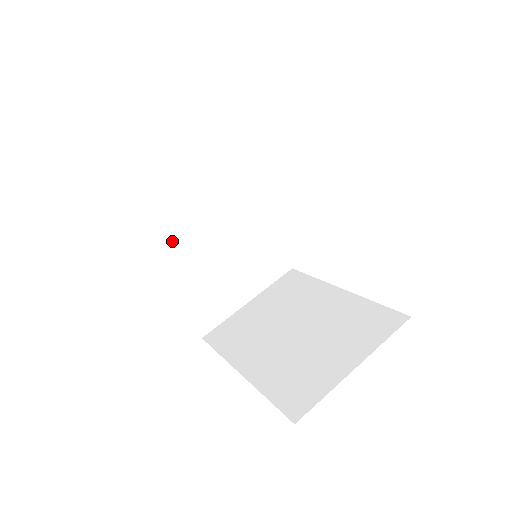
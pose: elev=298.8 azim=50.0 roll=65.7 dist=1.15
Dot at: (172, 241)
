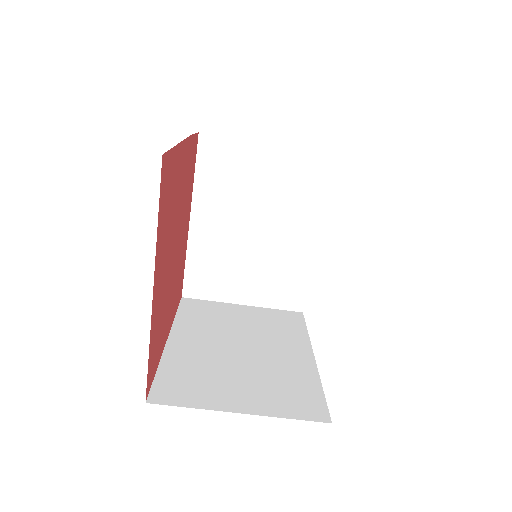
Dot at: (220, 200)
